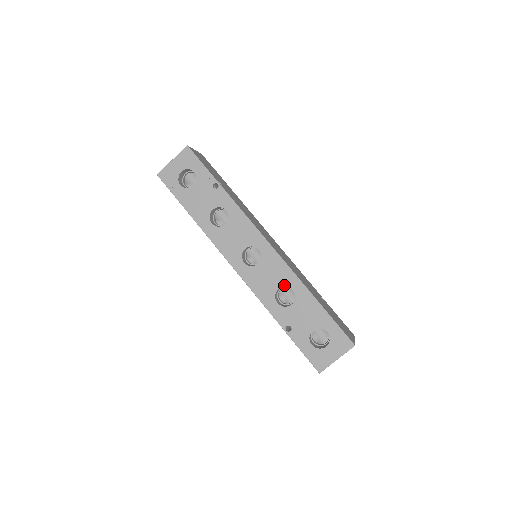
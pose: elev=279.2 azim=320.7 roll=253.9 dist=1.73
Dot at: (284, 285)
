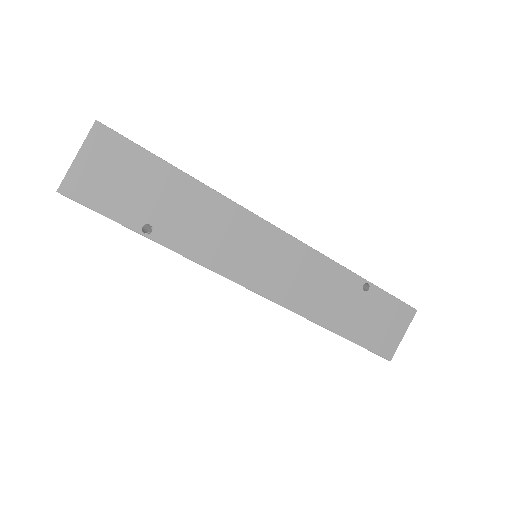
Dot at: occluded
